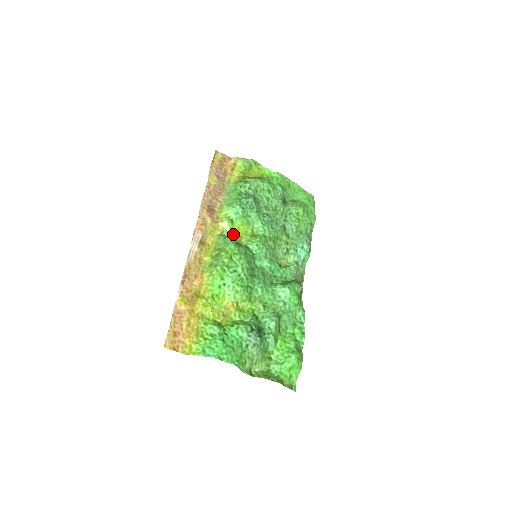
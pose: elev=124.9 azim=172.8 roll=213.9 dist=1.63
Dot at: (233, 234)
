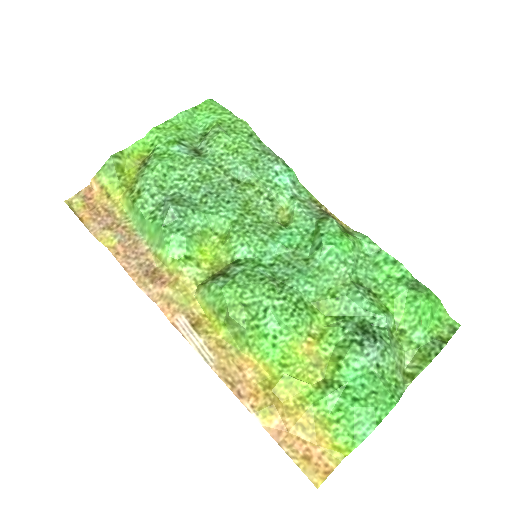
Dot at: (206, 267)
